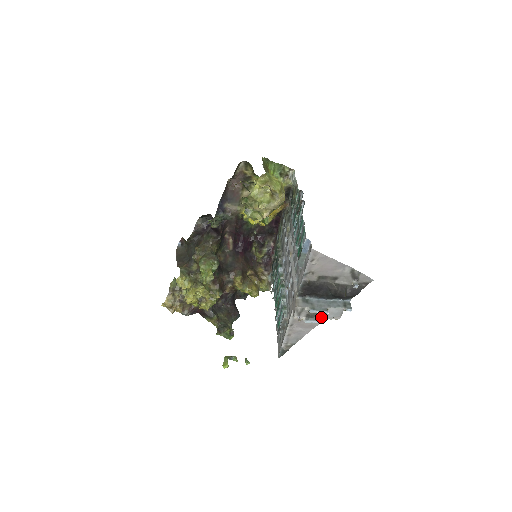
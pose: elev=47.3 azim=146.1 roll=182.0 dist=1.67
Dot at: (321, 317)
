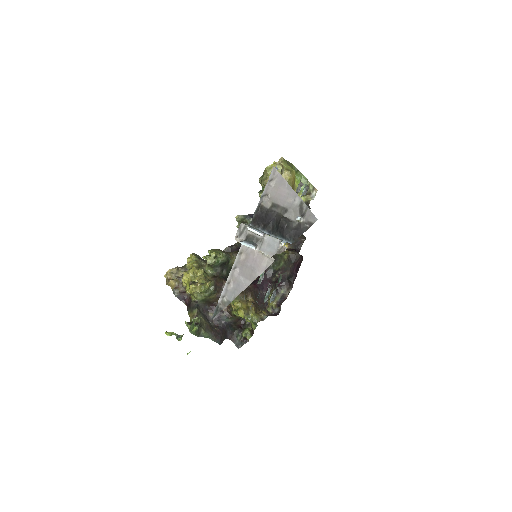
Dot at: (258, 247)
